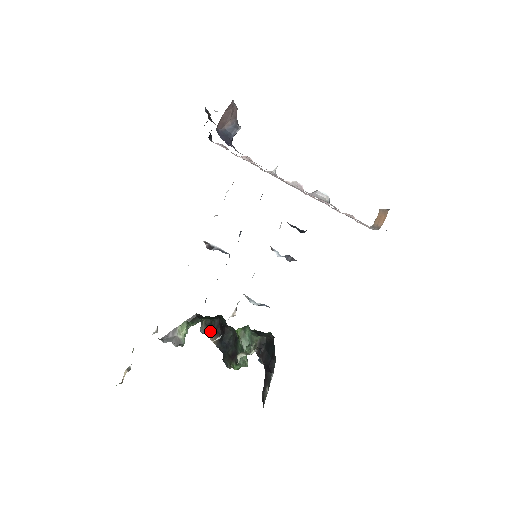
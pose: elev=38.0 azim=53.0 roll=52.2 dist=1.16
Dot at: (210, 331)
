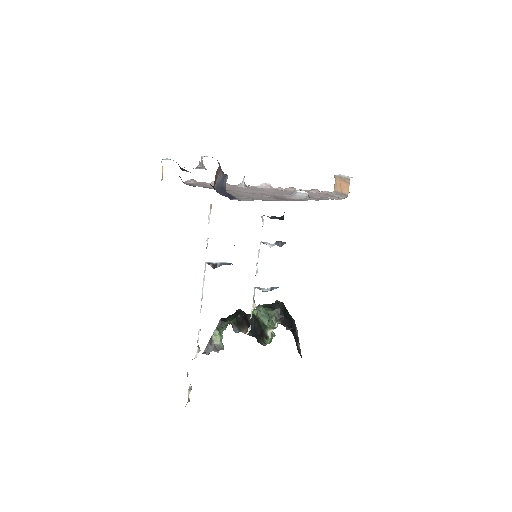
Dot at: (240, 327)
